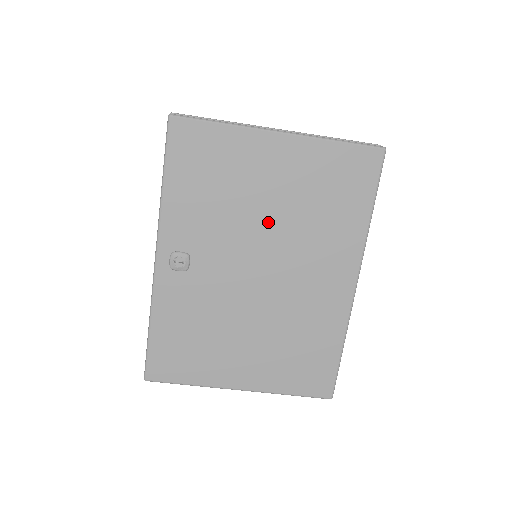
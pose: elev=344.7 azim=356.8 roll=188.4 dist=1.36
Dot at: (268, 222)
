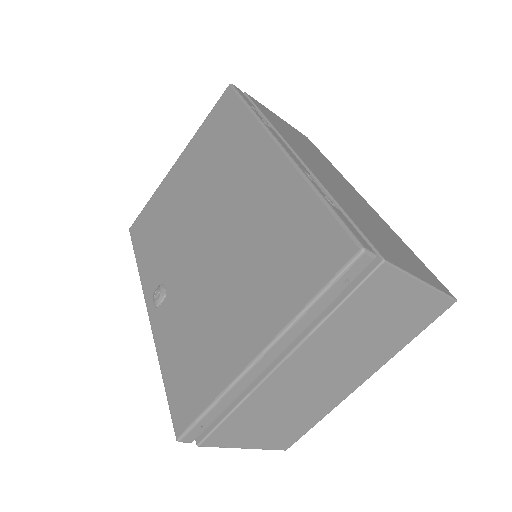
Dot at: (195, 203)
